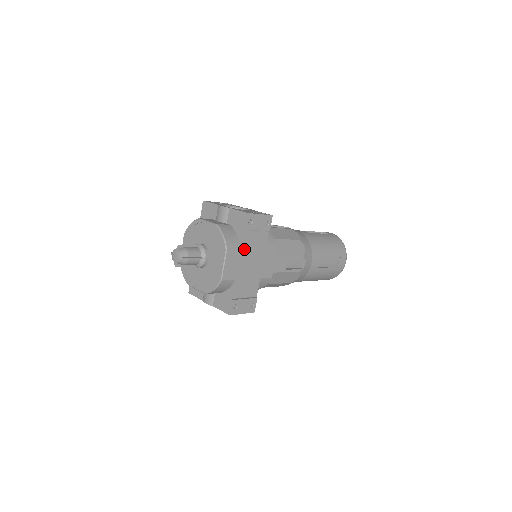
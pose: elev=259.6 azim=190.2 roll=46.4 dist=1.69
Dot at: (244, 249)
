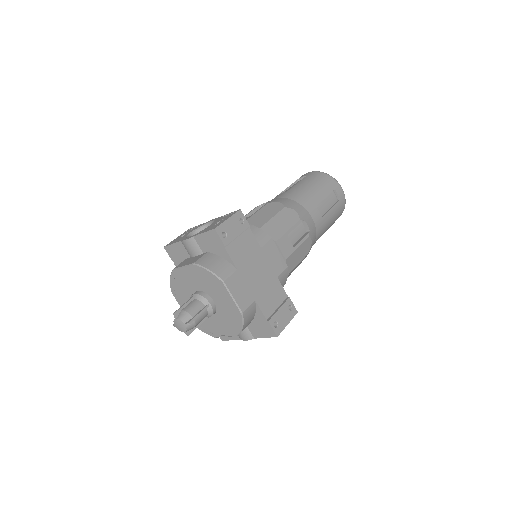
Dot at: (239, 265)
